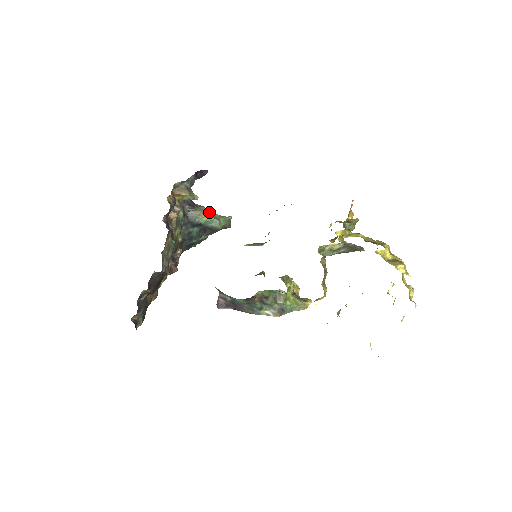
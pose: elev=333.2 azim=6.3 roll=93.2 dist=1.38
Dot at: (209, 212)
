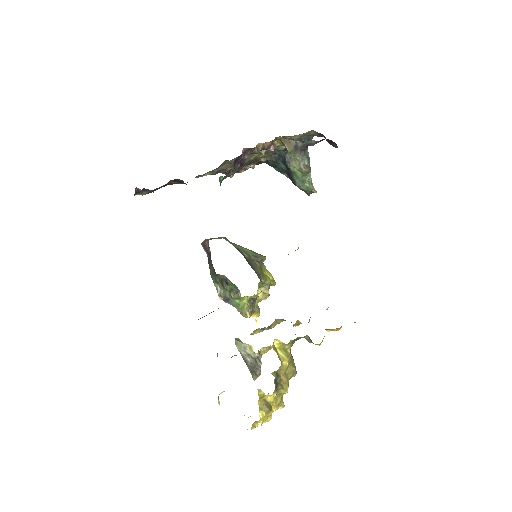
Dot at: (304, 171)
